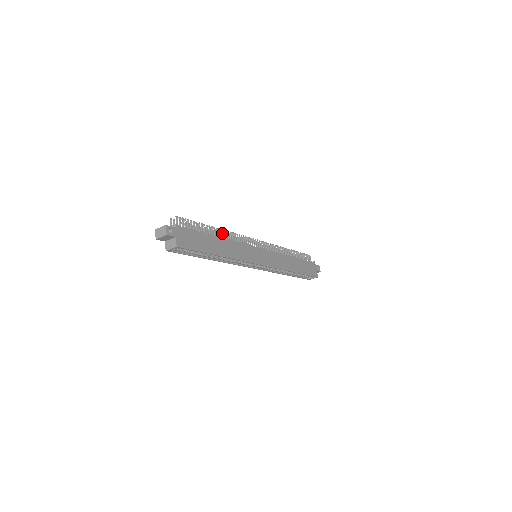
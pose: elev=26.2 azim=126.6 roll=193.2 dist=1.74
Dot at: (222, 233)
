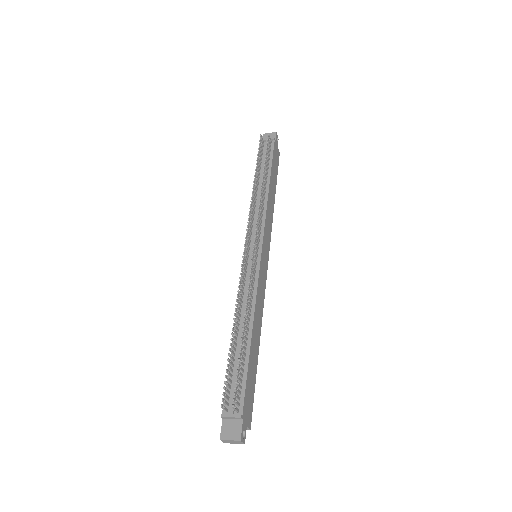
Dot at: (247, 316)
